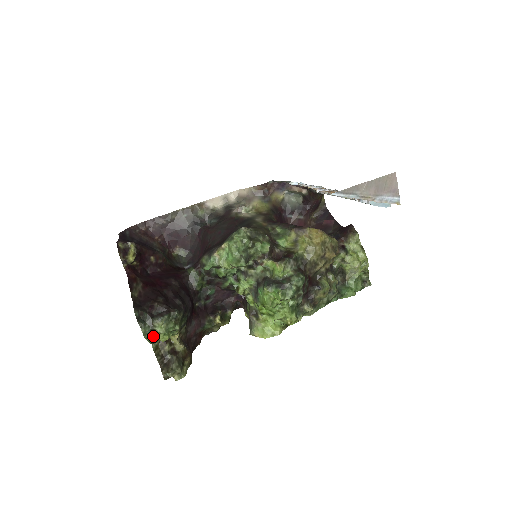
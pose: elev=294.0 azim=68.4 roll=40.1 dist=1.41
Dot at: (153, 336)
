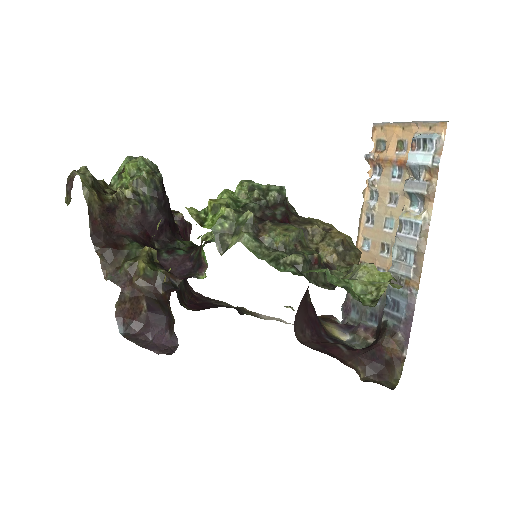
Dot at: occluded
